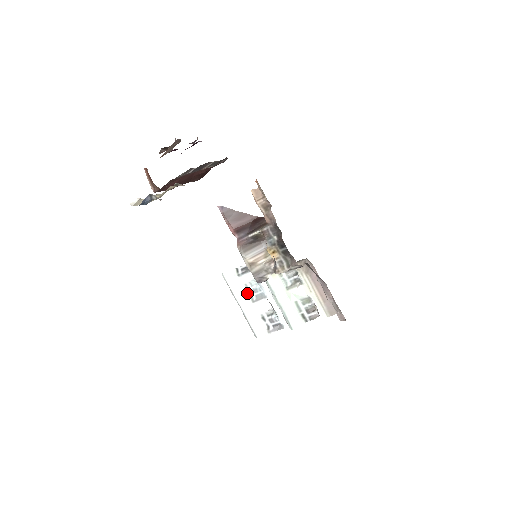
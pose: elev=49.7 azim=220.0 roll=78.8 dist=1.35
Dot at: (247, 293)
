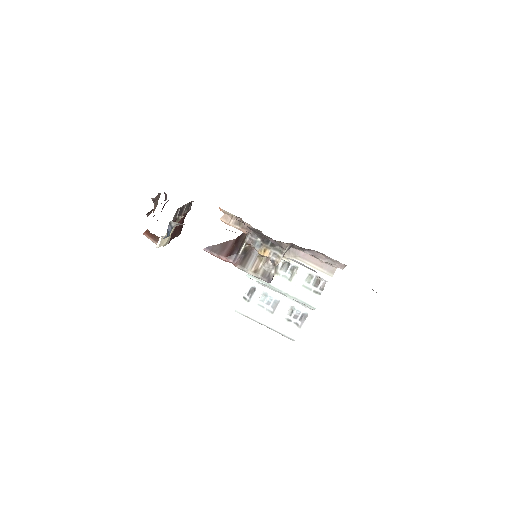
Dot at: (264, 310)
